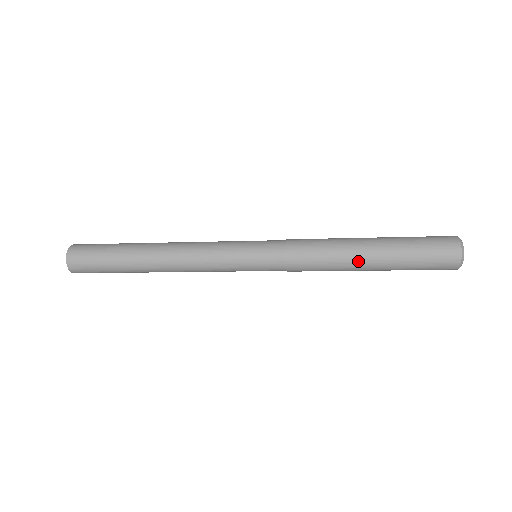
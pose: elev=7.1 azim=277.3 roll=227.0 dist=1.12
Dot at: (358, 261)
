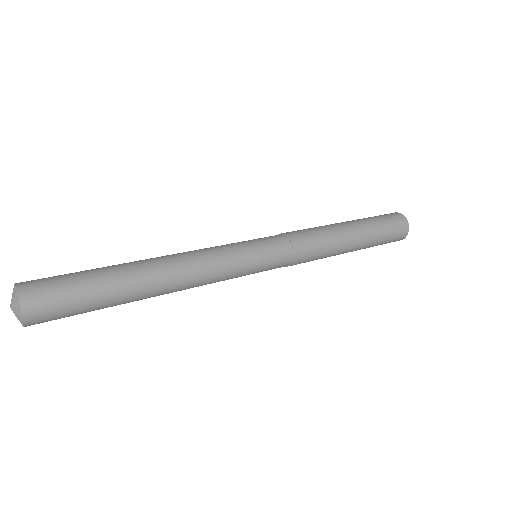
Dot at: occluded
